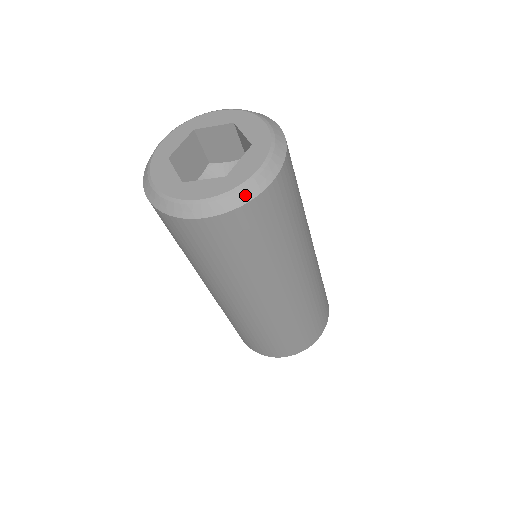
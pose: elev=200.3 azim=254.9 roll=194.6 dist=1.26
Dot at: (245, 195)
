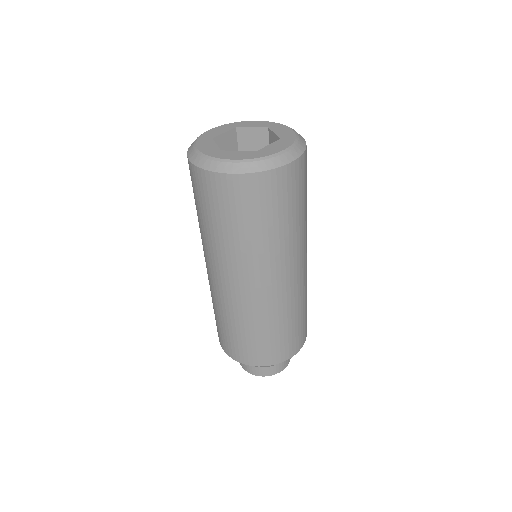
Dot at: (269, 164)
